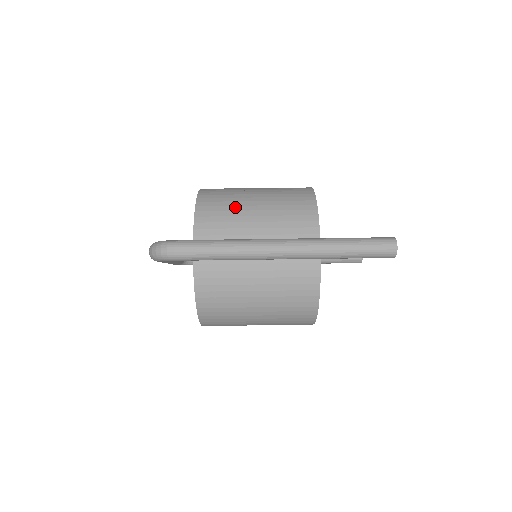
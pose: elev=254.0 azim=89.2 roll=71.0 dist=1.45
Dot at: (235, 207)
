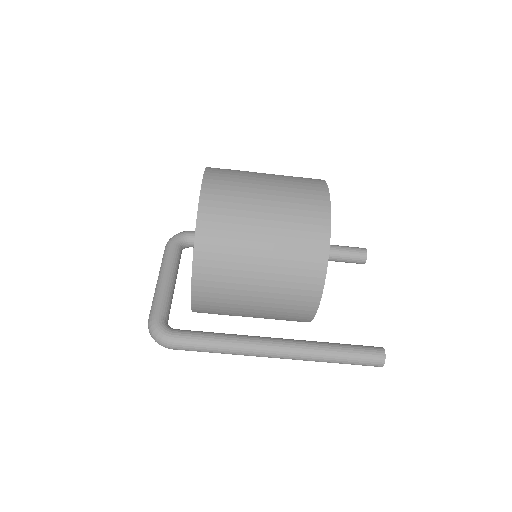
Dot at: (238, 258)
